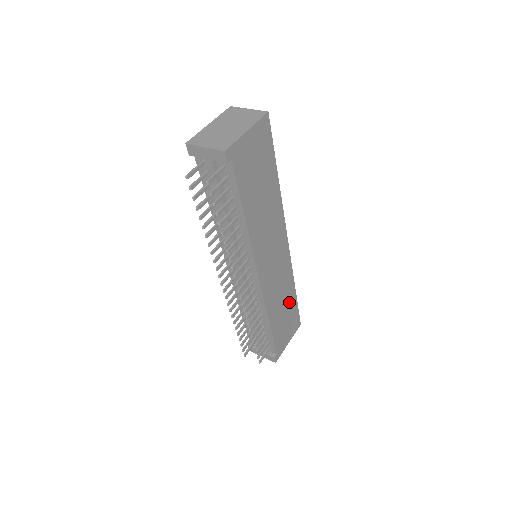
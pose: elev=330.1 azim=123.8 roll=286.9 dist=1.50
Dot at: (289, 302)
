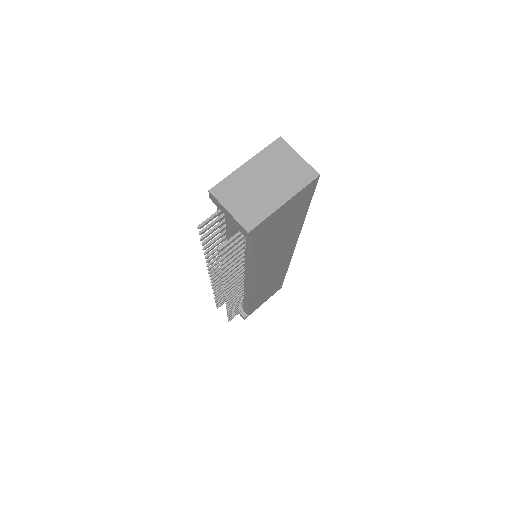
Dot at: (276, 282)
